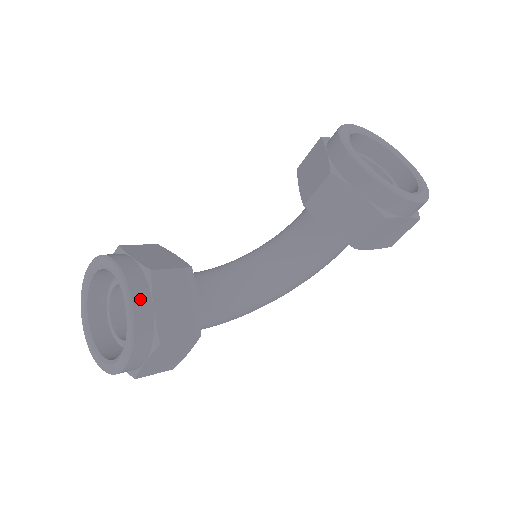
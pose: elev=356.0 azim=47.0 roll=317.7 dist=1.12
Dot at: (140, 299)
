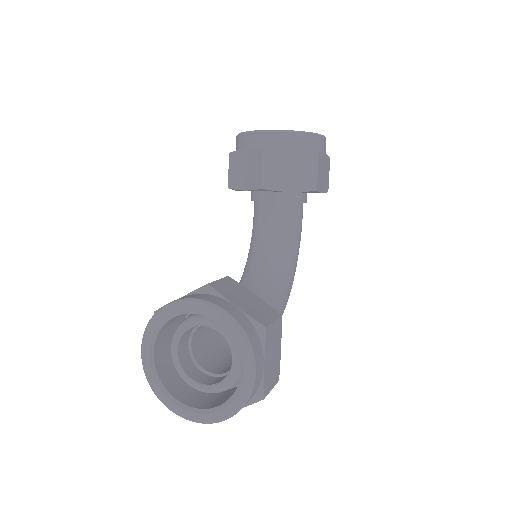
Dot at: (222, 304)
